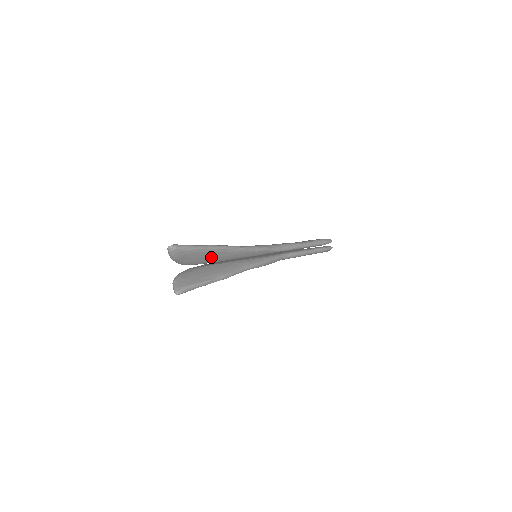
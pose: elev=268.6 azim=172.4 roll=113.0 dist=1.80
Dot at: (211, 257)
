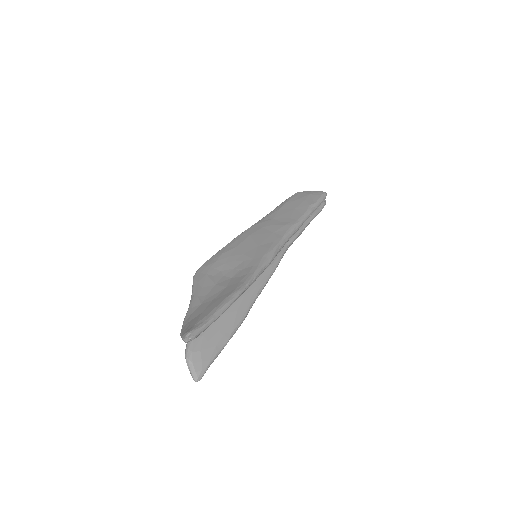
Dot at: occluded
